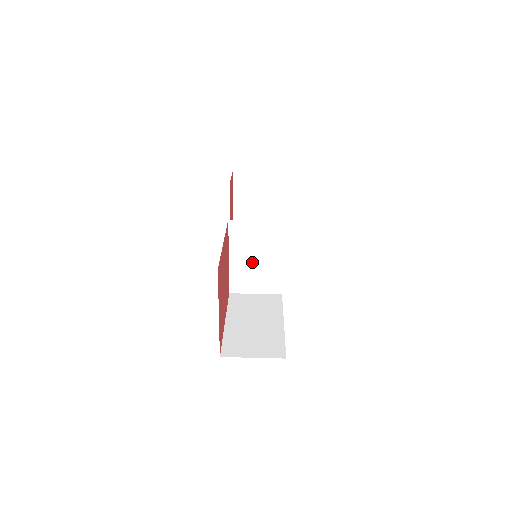
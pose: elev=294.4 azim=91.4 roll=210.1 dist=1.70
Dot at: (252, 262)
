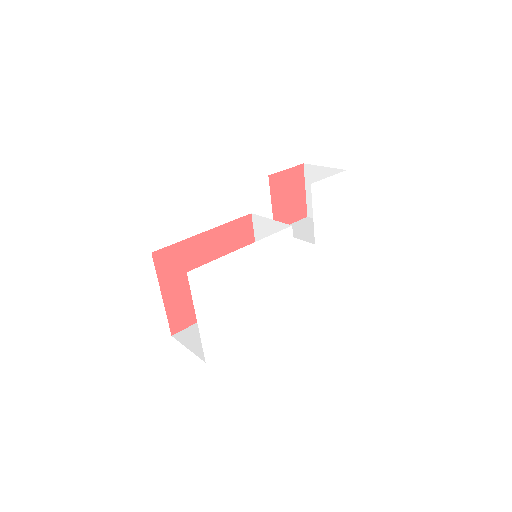
Dot at: occluded
